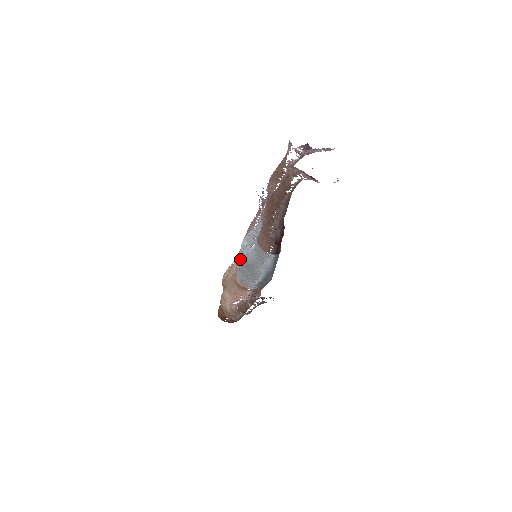
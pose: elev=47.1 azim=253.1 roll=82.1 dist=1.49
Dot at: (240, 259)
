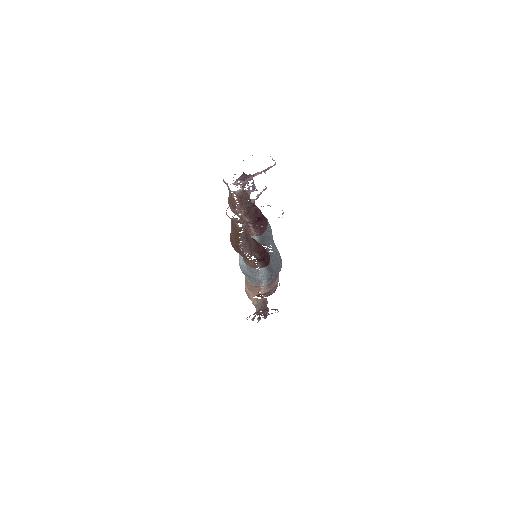
Dot at: (240, 268)
